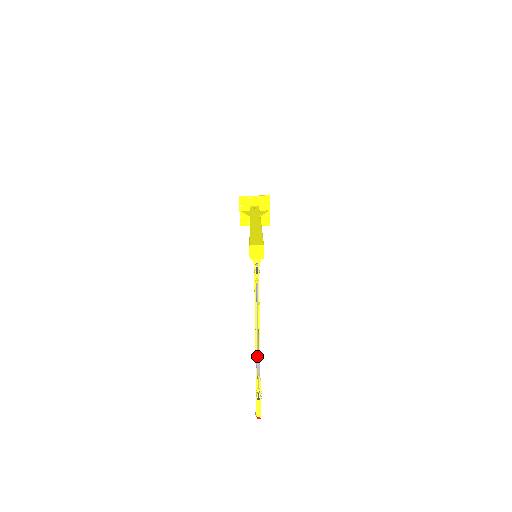
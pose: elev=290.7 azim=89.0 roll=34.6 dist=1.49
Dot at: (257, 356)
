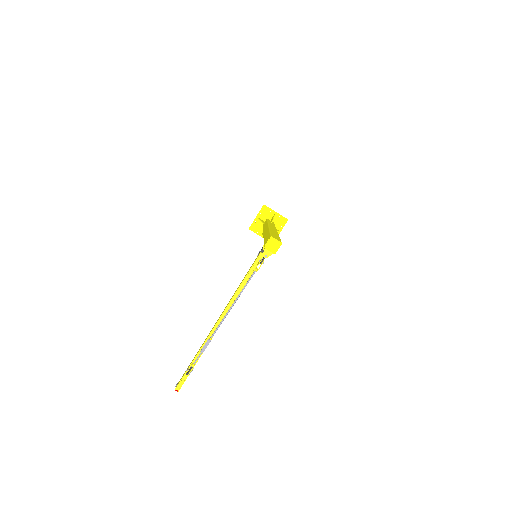
Dot at: (212, 334)
